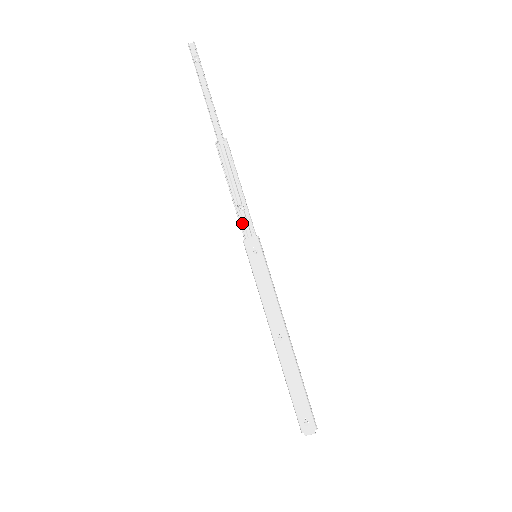
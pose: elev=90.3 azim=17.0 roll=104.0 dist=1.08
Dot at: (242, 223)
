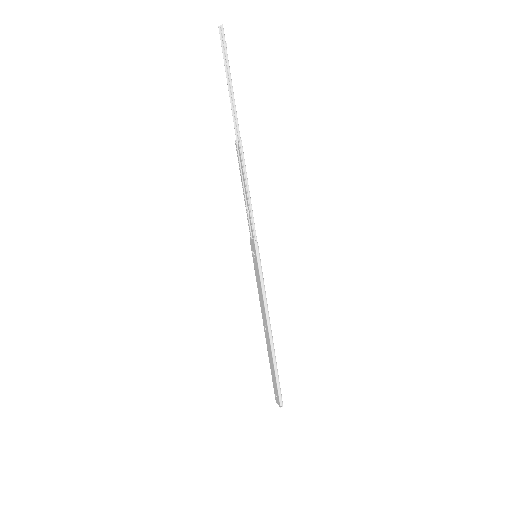
Dot at: (249, 223)
